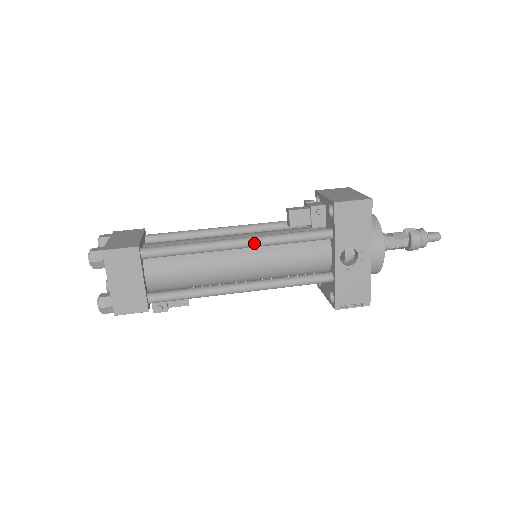
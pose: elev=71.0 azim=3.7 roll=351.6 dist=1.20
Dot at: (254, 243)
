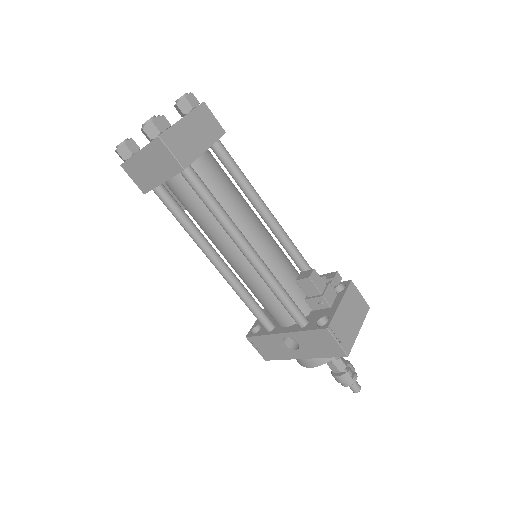
Dot at: (255, 267)
